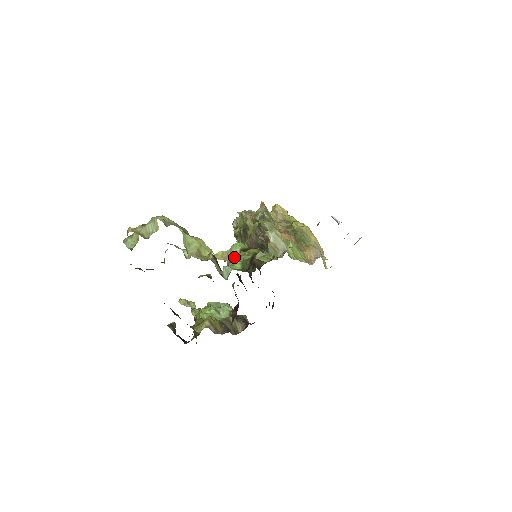
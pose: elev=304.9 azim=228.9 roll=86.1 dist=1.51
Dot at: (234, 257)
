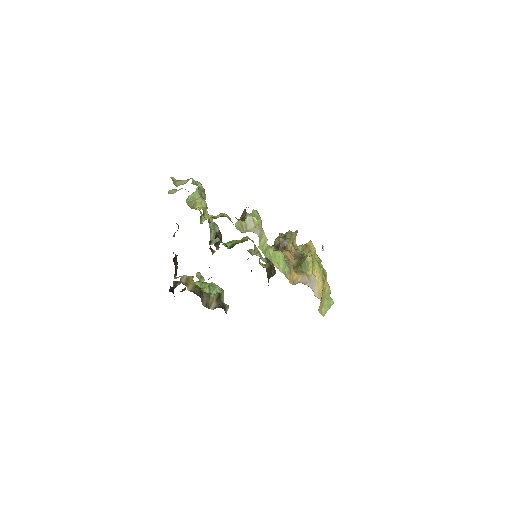
Dot at: (234, 241)
